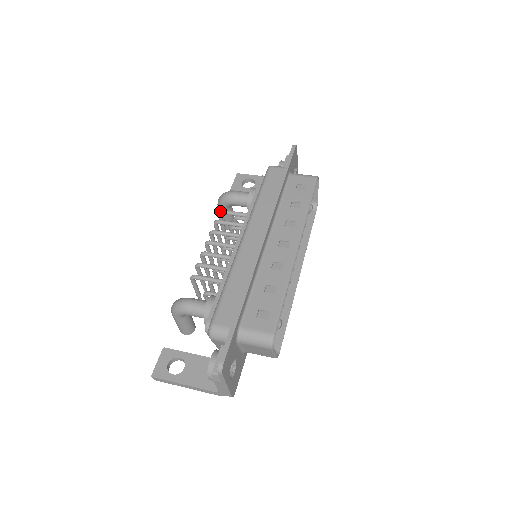
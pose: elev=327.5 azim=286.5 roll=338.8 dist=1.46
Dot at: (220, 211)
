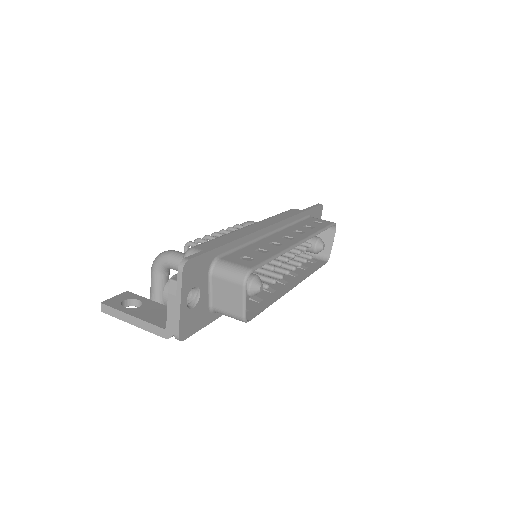
Dot at: occluded
